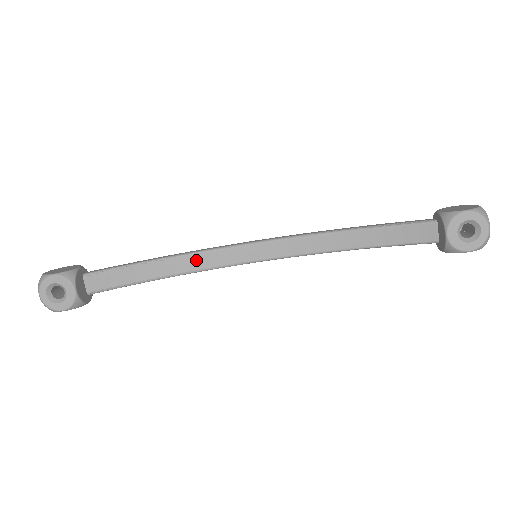
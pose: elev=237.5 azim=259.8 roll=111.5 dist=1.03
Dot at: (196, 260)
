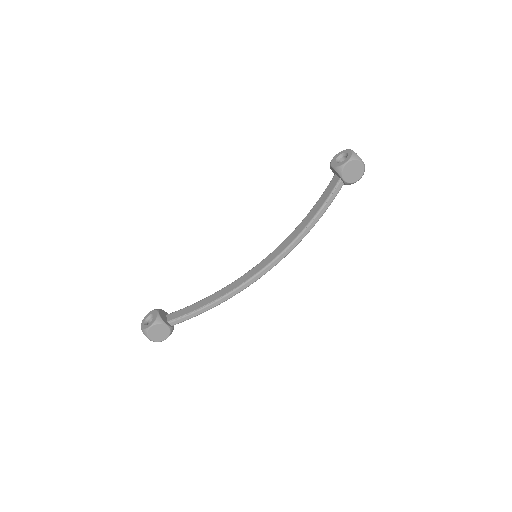
Dot at: (230, 286)
